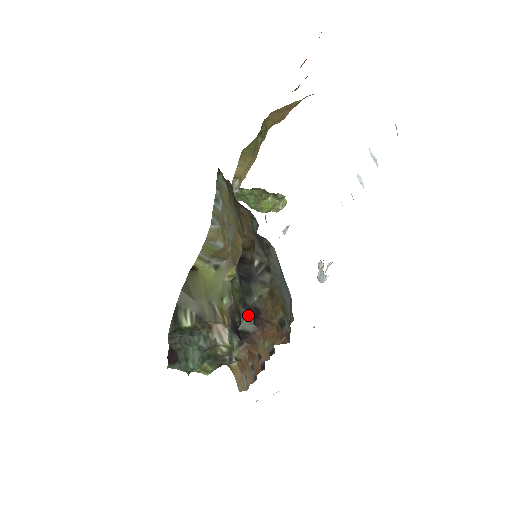
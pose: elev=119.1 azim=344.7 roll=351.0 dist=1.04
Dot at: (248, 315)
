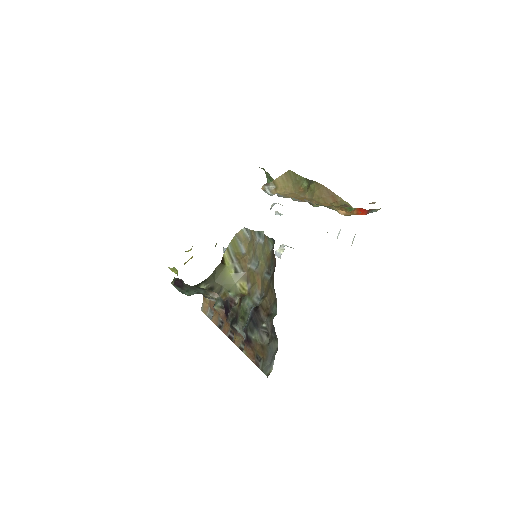
Dot at: (244, 333)
